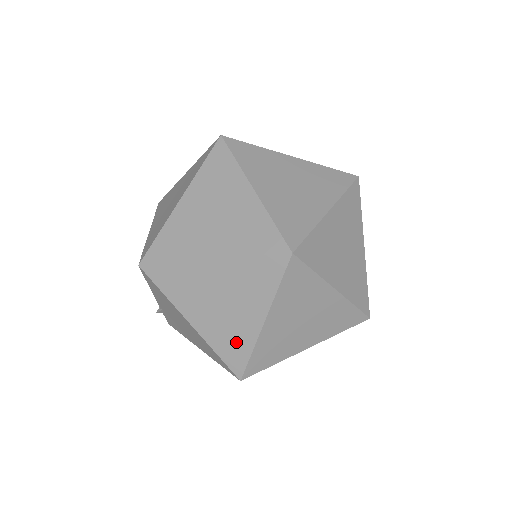
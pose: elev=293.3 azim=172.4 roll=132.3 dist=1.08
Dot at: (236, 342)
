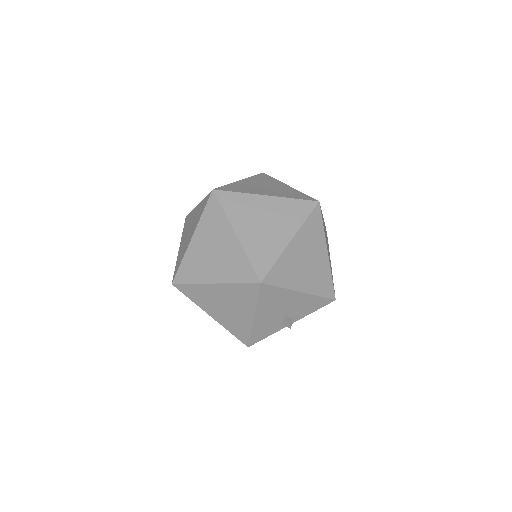
Dot at: (182, 255)
